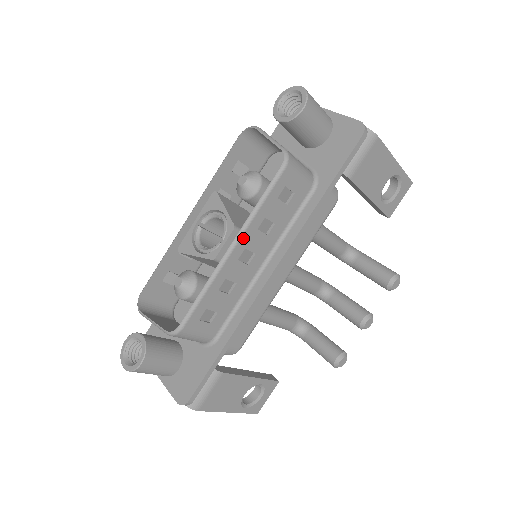
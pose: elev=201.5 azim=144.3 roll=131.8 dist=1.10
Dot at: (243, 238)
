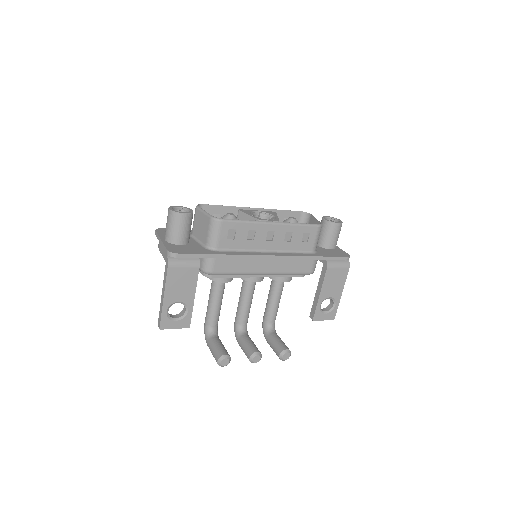
Dot at: (280, 226)
